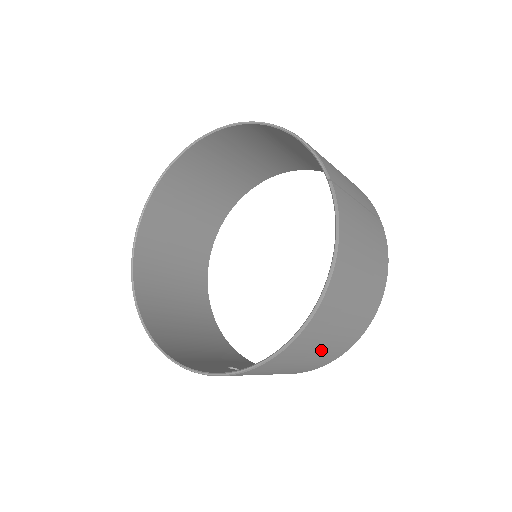
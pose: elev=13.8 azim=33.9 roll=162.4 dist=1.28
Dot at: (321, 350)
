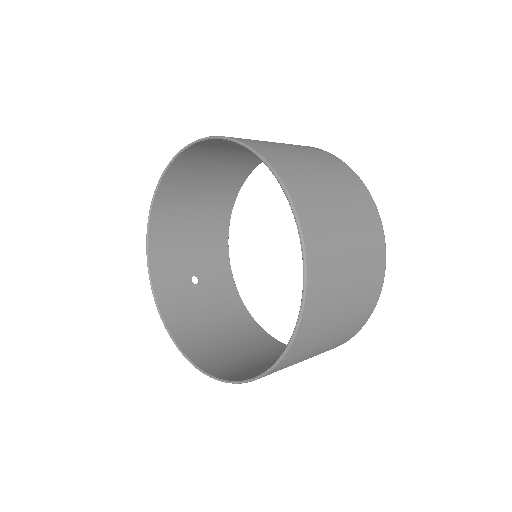
Dot at: (234, 346)
